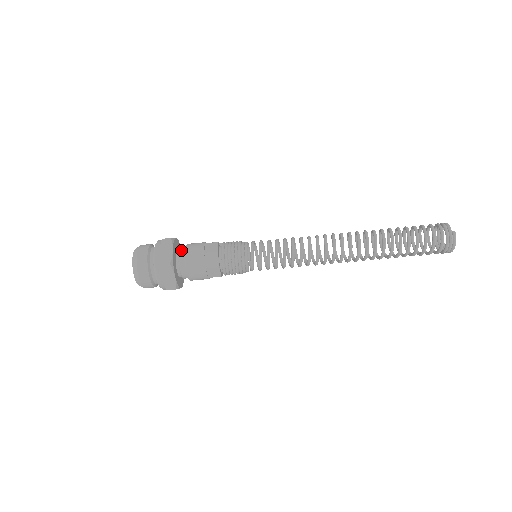
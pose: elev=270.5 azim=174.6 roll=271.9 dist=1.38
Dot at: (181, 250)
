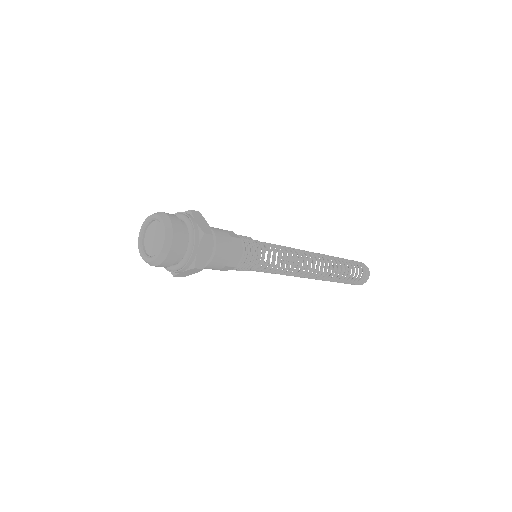
Dot at: occluded
